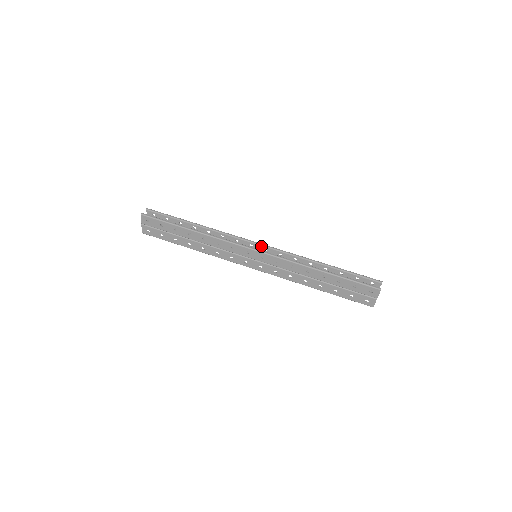
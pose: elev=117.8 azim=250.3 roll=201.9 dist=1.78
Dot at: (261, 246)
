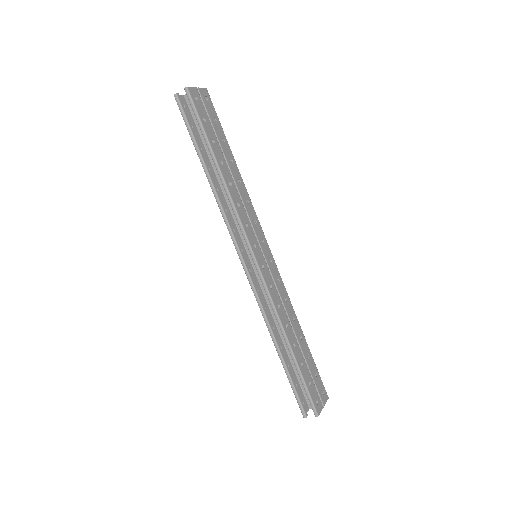
Dot at: (254, 262)
